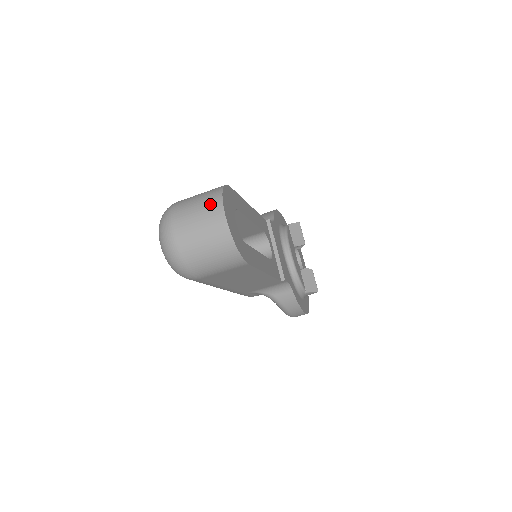
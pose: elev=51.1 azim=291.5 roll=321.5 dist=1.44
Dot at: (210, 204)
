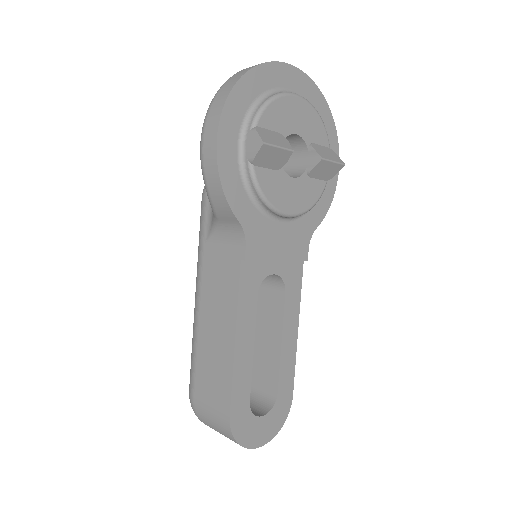
Dot at: occluded
